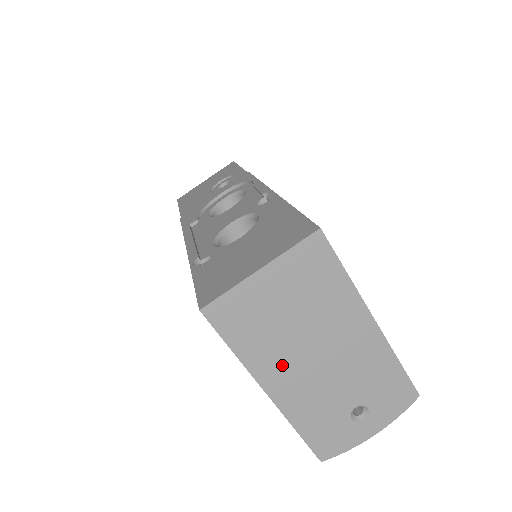
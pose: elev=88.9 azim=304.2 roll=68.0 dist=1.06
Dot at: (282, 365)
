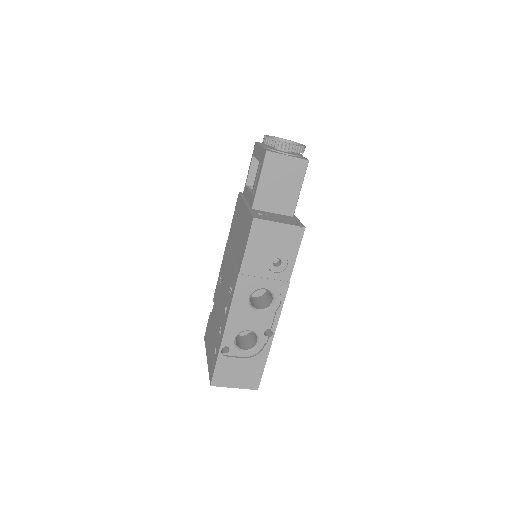
Dot at: occluded
